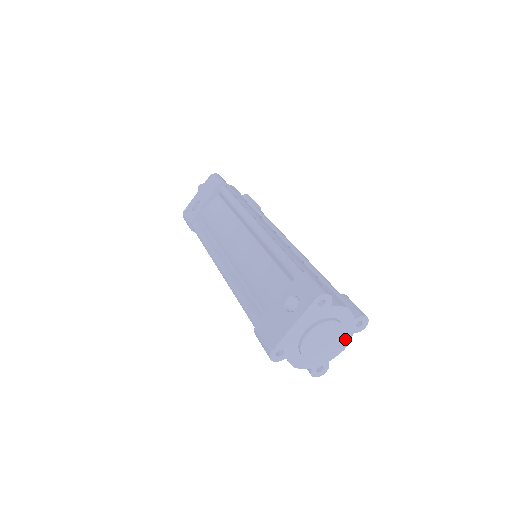
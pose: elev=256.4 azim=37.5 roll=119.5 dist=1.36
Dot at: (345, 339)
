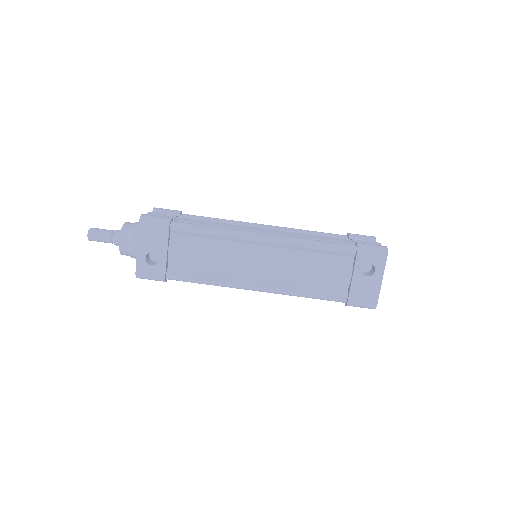
Dot at: occluded
